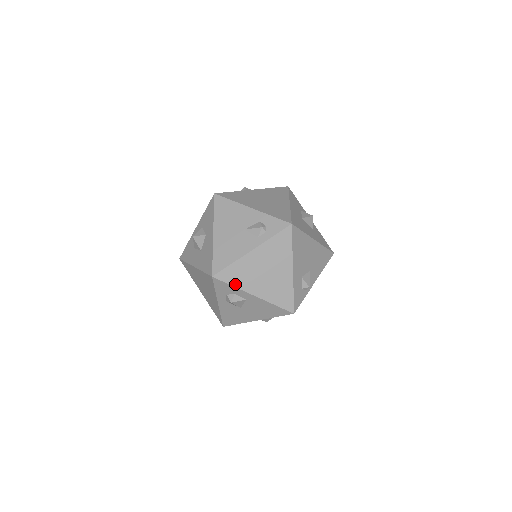
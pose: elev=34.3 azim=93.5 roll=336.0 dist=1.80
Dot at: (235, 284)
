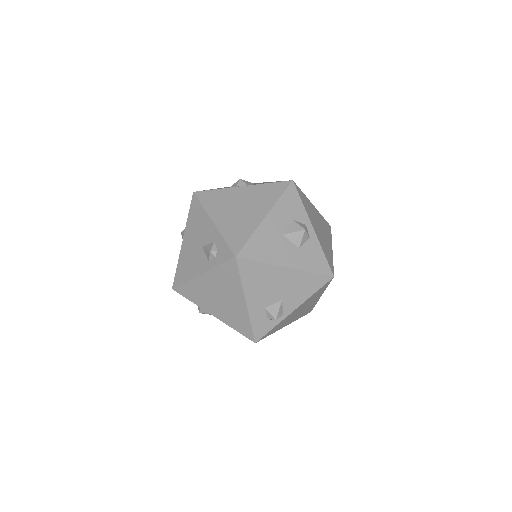
Dot at: (193, 301)
